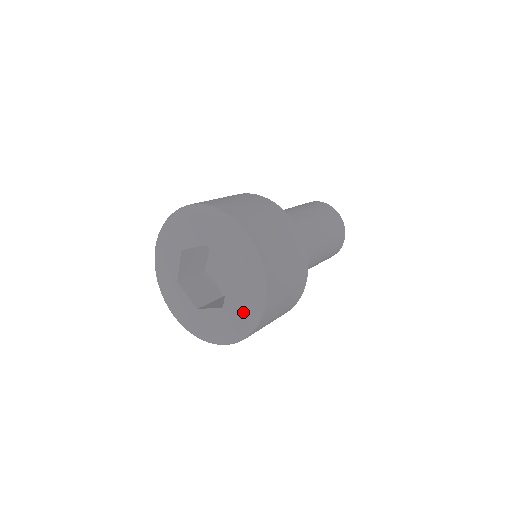
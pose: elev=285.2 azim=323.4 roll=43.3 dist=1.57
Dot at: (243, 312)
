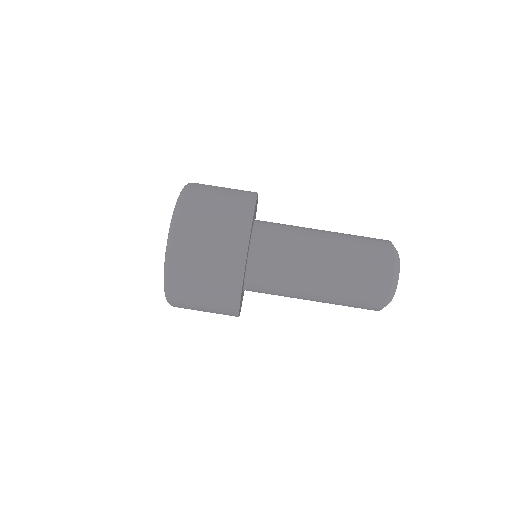
Dot at: occluded
